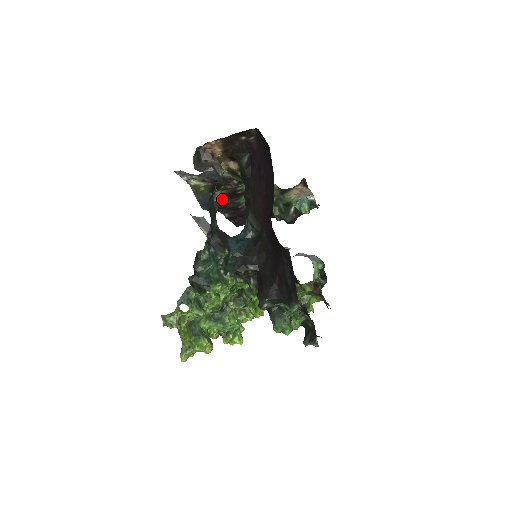
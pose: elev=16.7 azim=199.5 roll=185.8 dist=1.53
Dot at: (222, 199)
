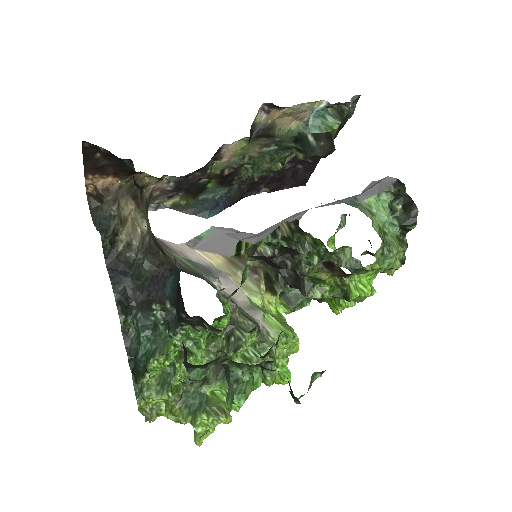
Dot at: (222, 191)
